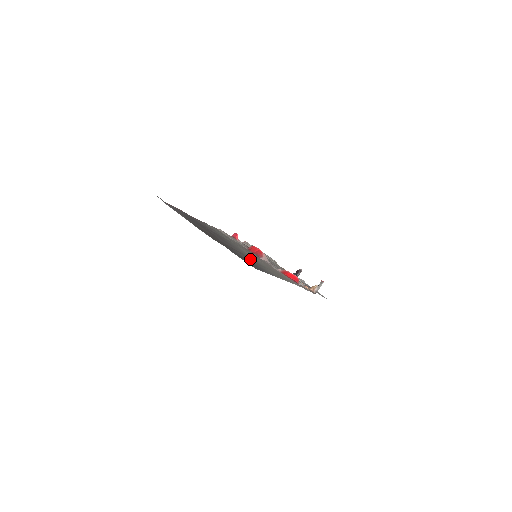
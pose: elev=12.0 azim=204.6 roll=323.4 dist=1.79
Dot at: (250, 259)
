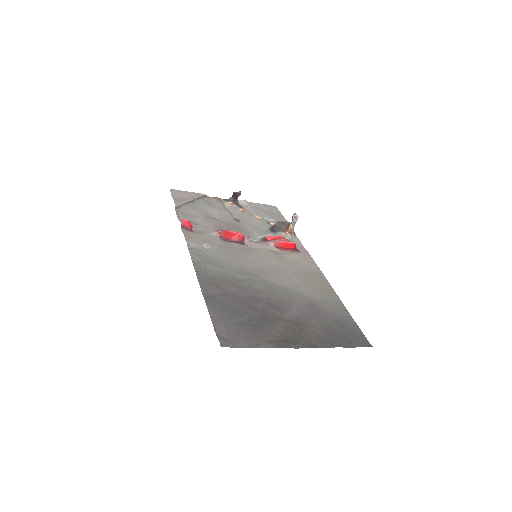
Dot at: (316, 308)
